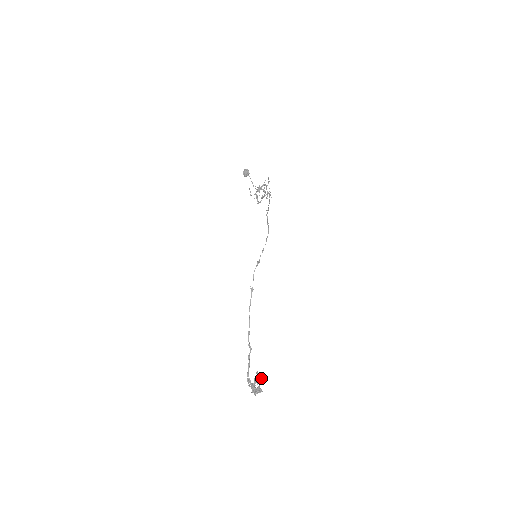
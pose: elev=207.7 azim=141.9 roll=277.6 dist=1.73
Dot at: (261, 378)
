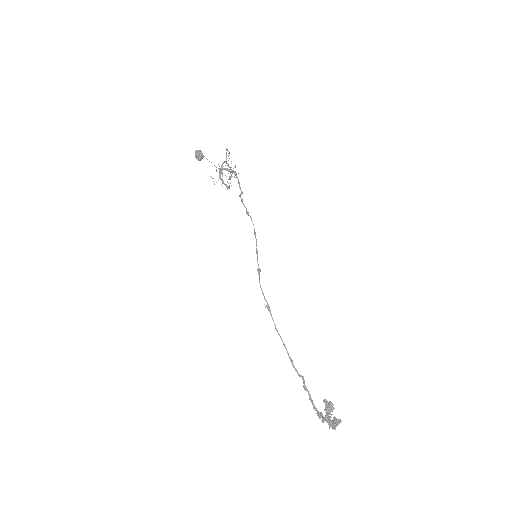
Dot at: (332, 406)
